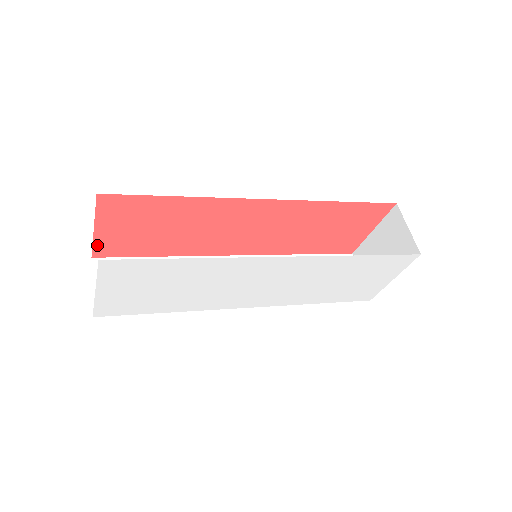
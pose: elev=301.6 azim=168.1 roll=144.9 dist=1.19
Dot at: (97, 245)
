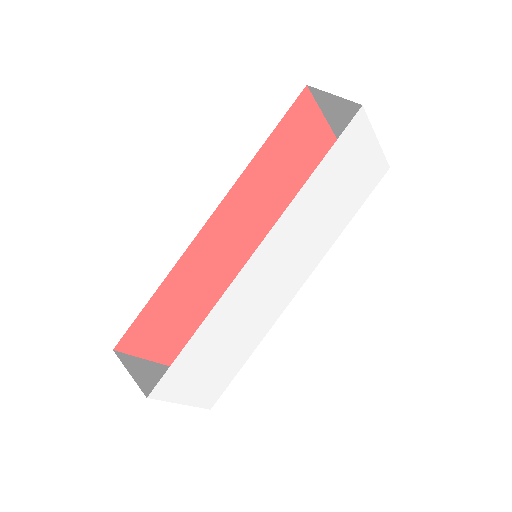
Dot at: (166, 361)
